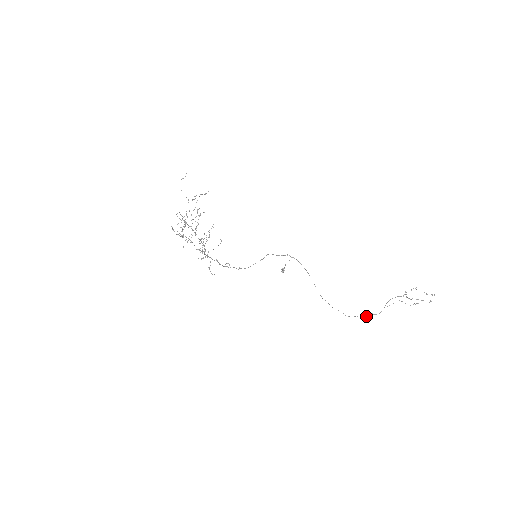
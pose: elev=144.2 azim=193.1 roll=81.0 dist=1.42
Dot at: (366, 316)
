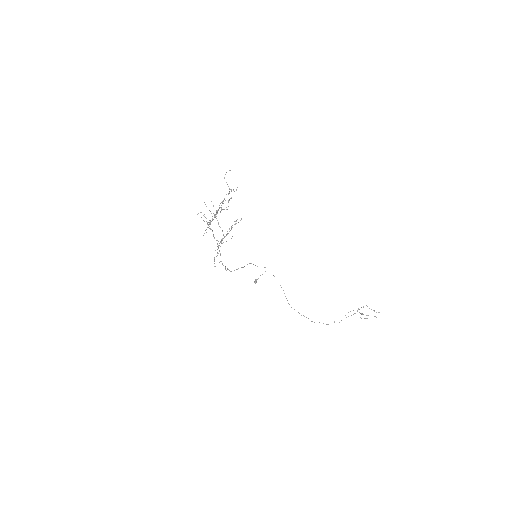
Dot at: occluded
